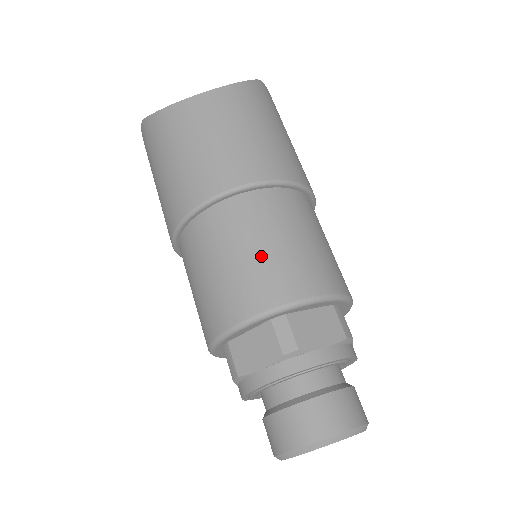
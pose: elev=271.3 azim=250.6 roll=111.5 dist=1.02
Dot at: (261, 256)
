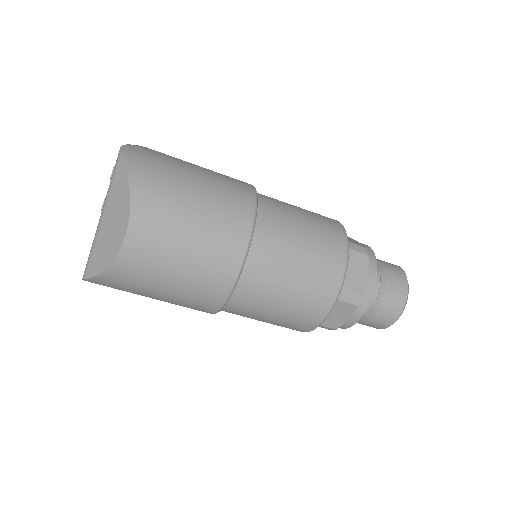
Dot at: (300, 282)
